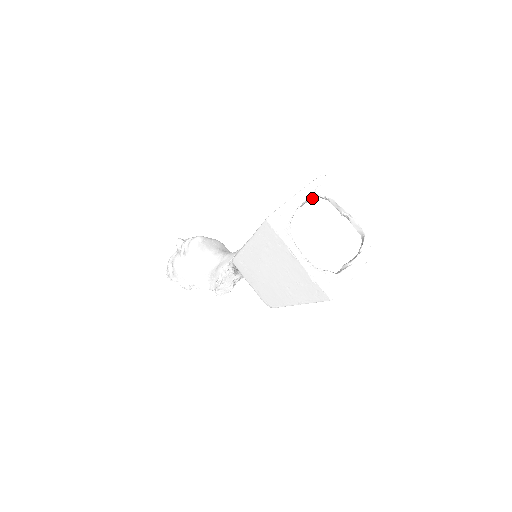
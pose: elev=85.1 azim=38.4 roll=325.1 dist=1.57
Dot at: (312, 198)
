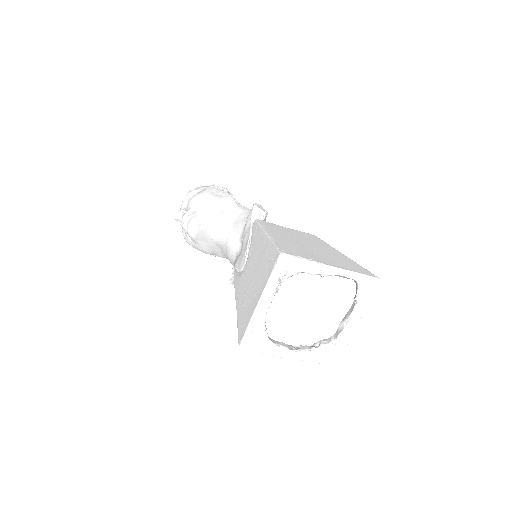
Dot at: (279, 286)
